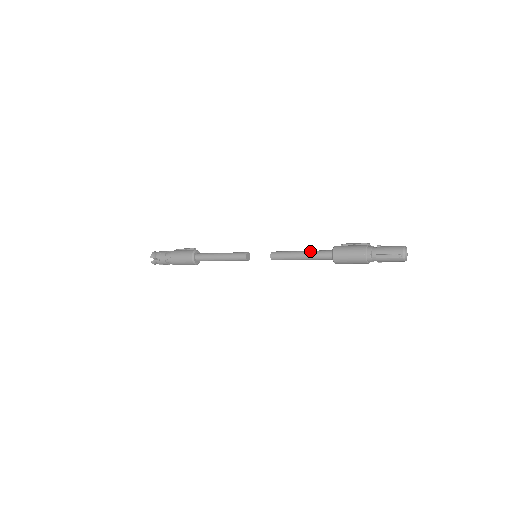
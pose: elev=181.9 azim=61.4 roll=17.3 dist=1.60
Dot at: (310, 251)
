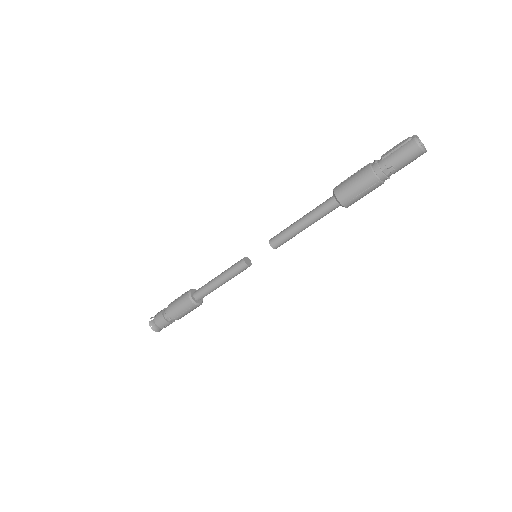
Dot at: occluded
